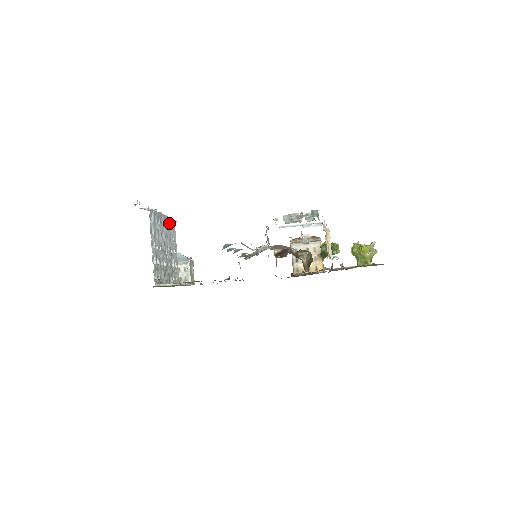
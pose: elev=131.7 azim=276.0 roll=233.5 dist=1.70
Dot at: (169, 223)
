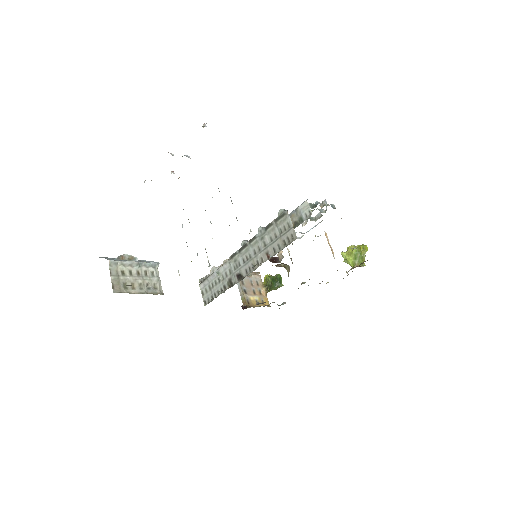
Dot at: occluded
